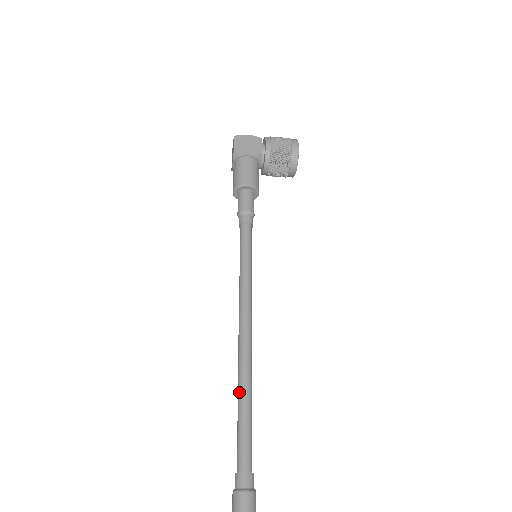
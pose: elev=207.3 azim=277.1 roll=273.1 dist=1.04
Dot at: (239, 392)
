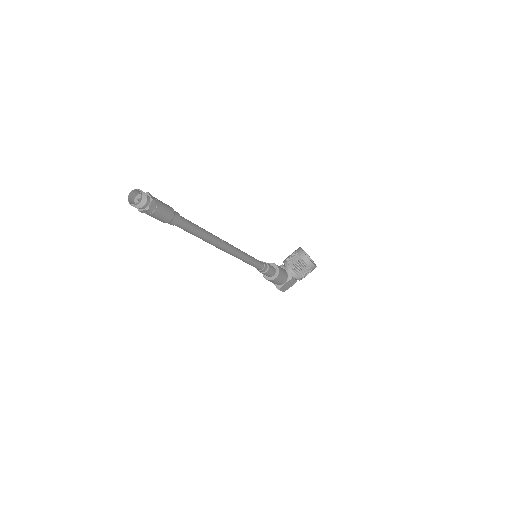
Dot at: occluded
